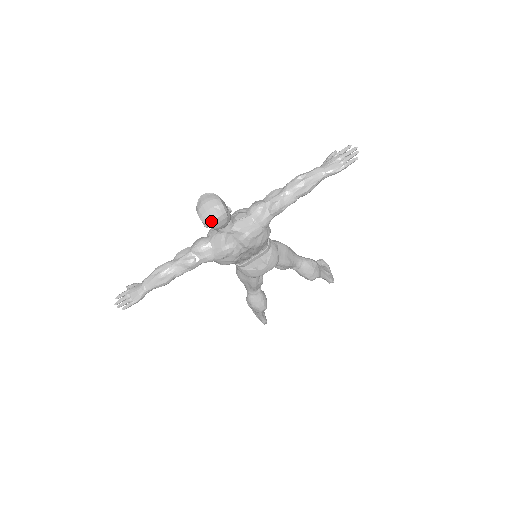
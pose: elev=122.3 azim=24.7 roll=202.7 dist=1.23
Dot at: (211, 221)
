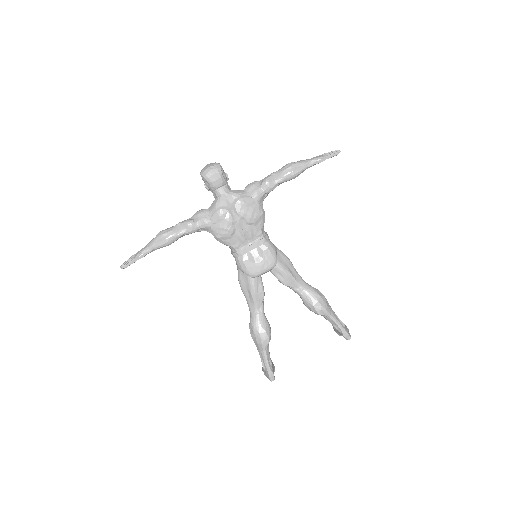
Dot at: (207, 172)
